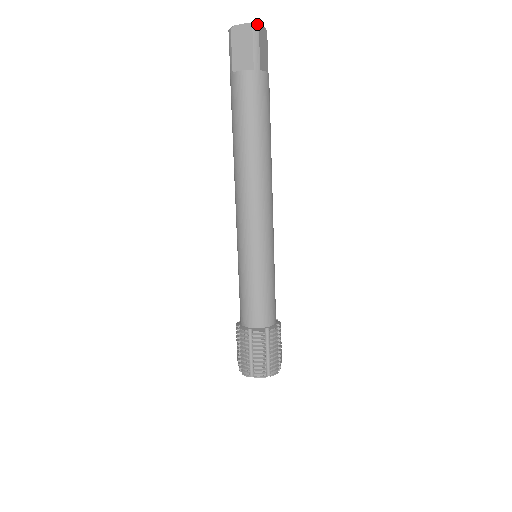
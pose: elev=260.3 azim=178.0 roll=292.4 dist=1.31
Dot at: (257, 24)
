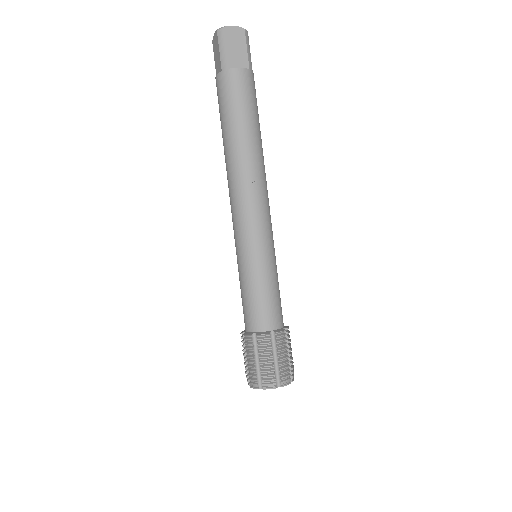
Dot at: (222, 28)
